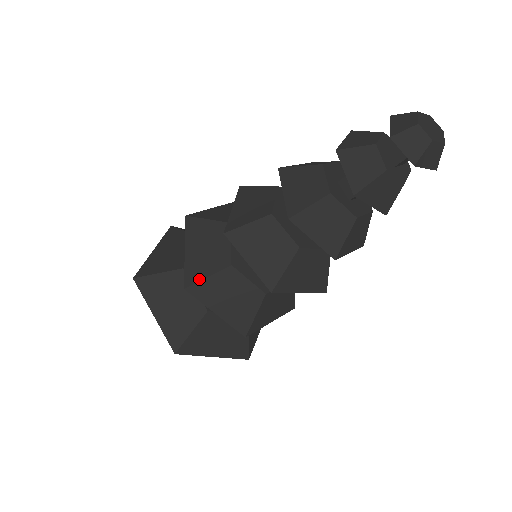
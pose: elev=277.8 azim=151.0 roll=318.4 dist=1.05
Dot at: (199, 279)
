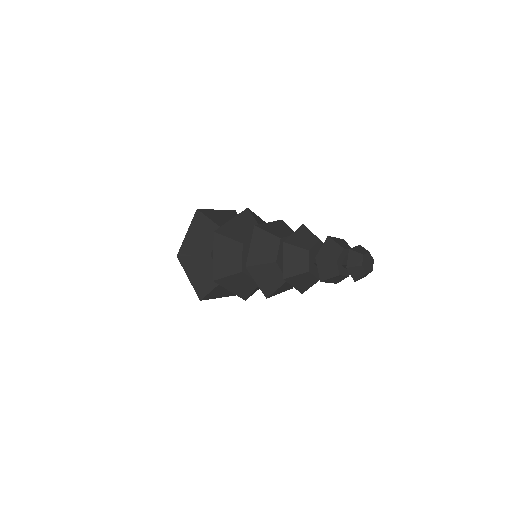
Dot at: (224, 234)
